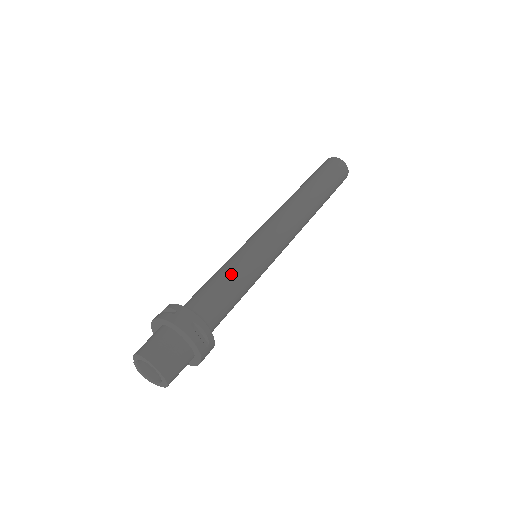
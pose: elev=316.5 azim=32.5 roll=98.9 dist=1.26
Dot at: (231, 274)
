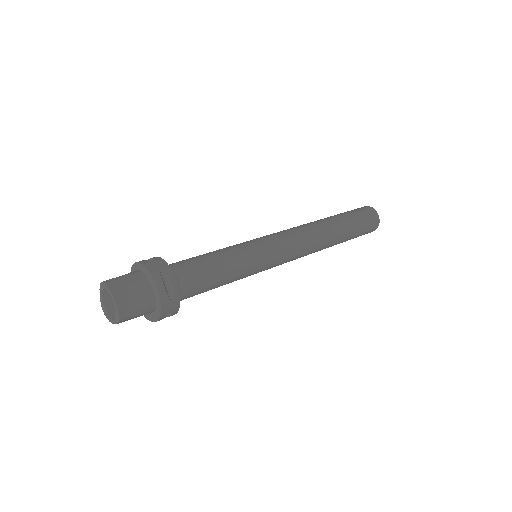
Dot at: (221, 254)
